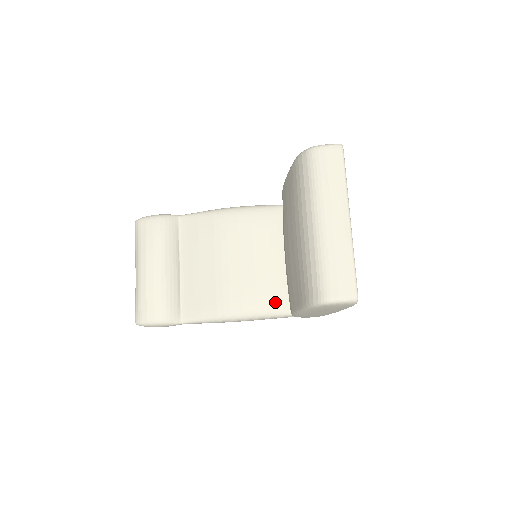
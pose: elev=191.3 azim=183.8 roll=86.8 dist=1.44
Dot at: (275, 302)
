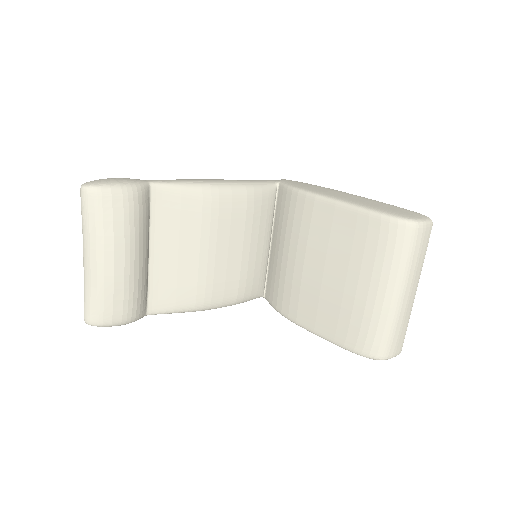
Dot at: (252, 291)
